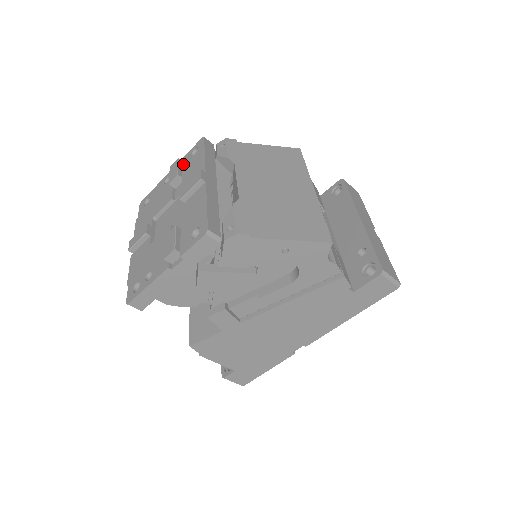
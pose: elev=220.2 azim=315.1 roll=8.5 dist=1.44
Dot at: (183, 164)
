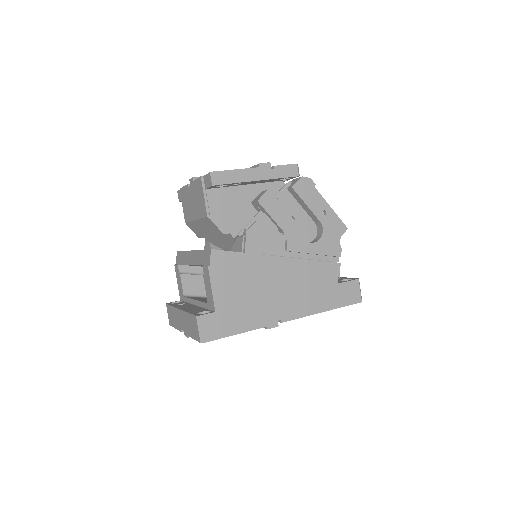
Dot at: occluded
